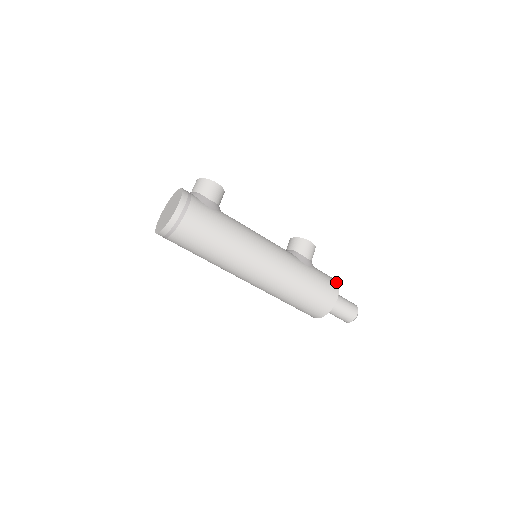
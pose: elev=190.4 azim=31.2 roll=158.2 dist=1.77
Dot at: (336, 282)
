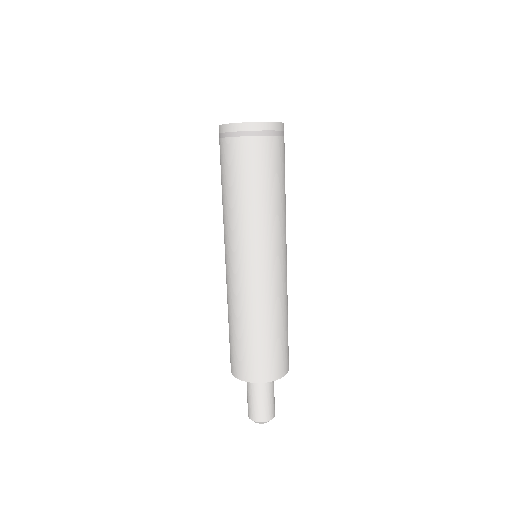
Dot at: occluded
